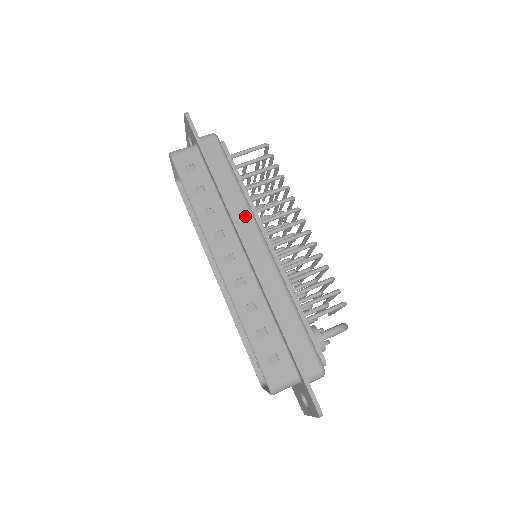
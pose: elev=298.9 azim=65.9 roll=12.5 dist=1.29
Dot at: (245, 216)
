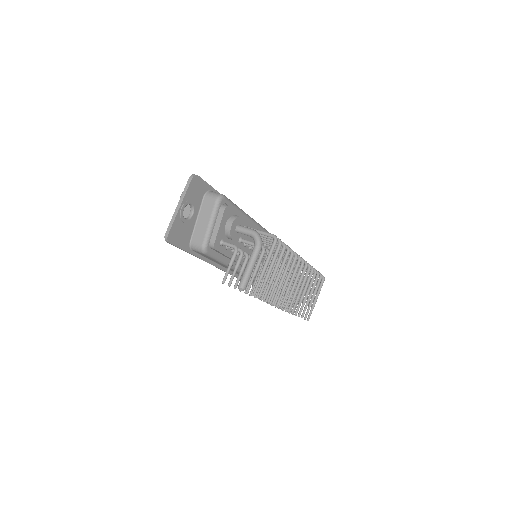
Dot at: occluded
